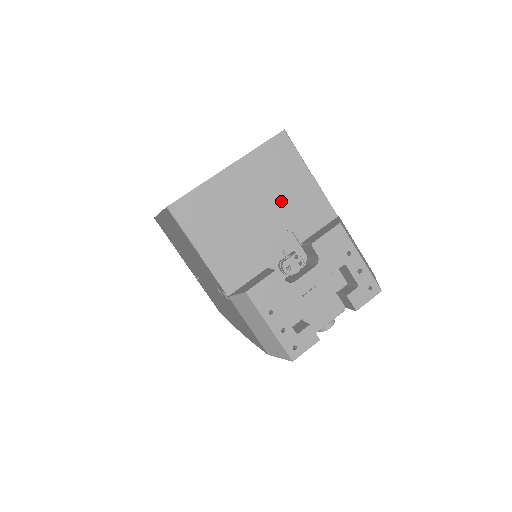
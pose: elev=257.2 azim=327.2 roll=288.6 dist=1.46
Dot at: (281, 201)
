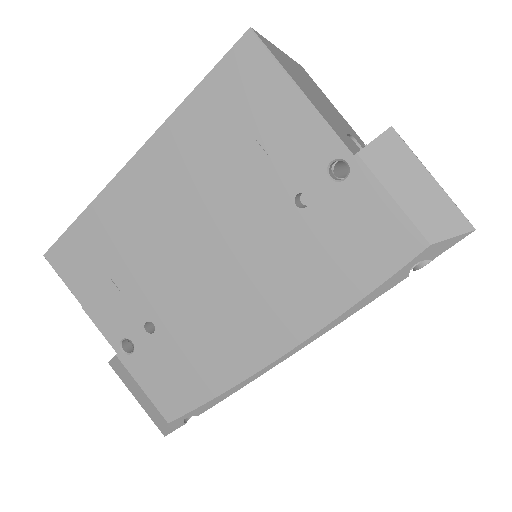
Dot at: (333, 110)
